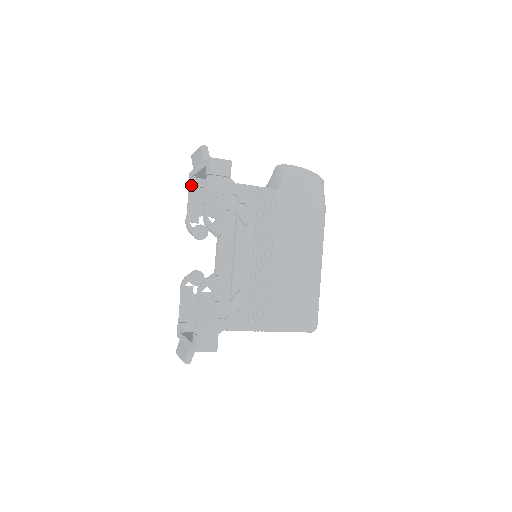
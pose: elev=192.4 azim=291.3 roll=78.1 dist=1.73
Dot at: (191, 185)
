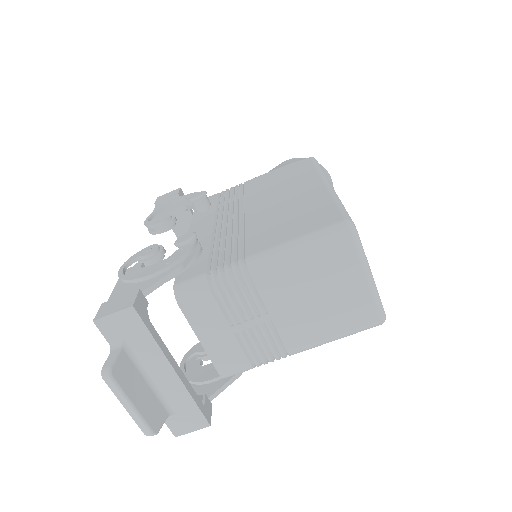
Dot at: occluded
